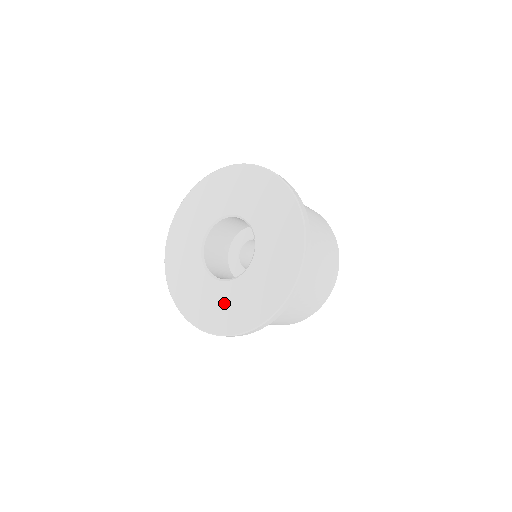
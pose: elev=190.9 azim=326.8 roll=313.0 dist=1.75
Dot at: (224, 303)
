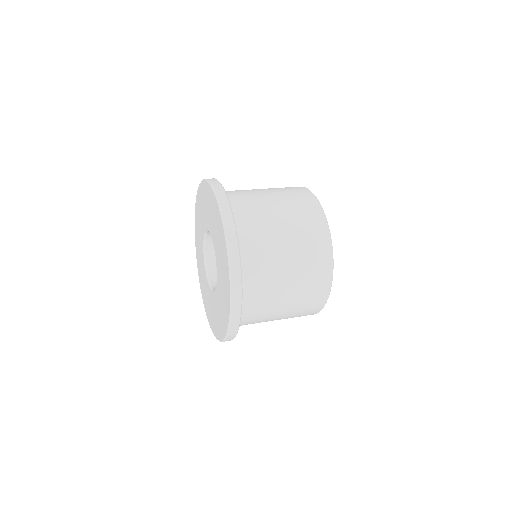
Dot at: (220, 305)
